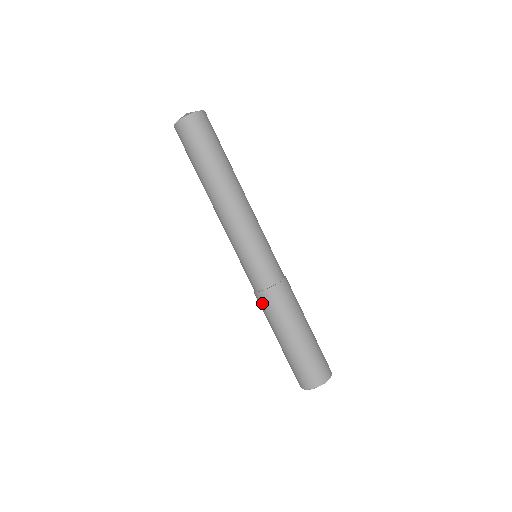
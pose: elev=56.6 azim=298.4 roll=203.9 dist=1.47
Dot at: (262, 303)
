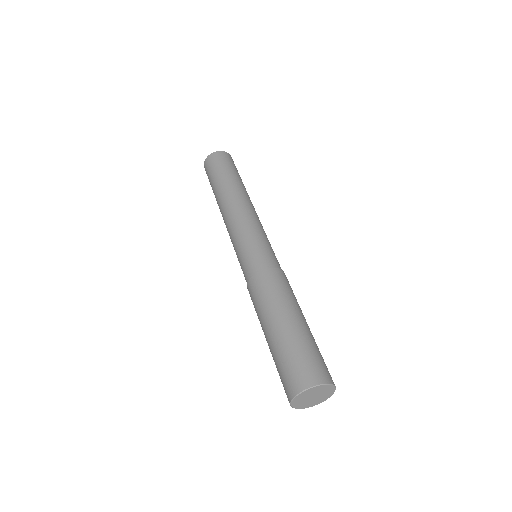
Dot at: (251, 299)
